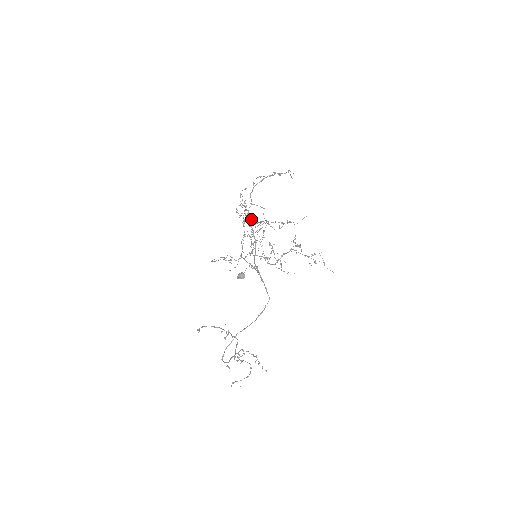
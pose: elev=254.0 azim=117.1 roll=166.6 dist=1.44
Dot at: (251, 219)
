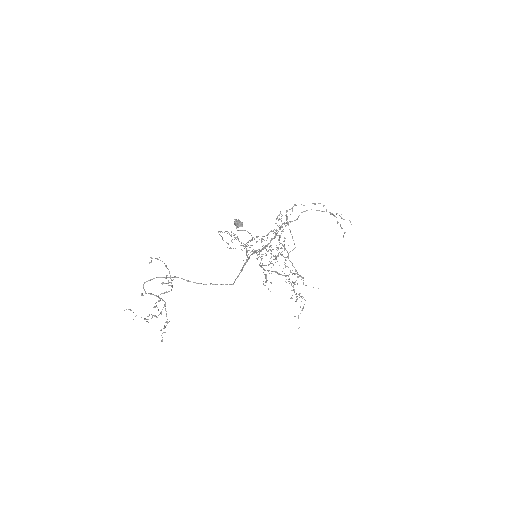
Dot at: (281, 233)
